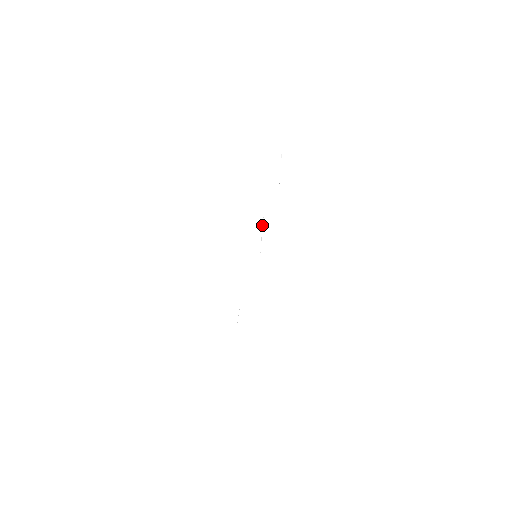
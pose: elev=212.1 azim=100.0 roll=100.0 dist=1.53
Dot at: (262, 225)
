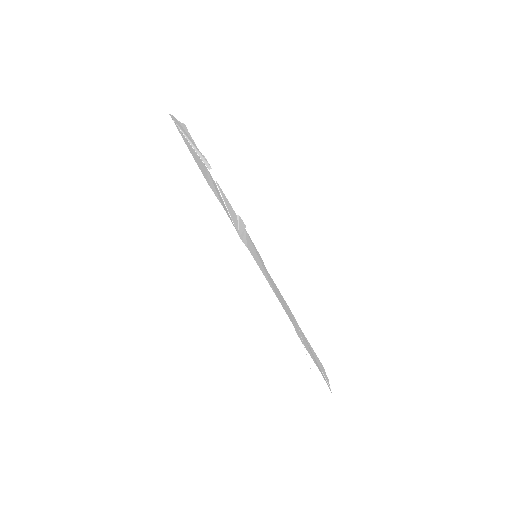
Dot at: (237, 218)
